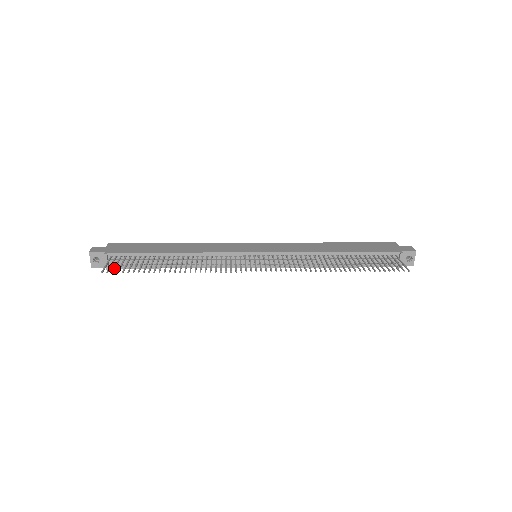
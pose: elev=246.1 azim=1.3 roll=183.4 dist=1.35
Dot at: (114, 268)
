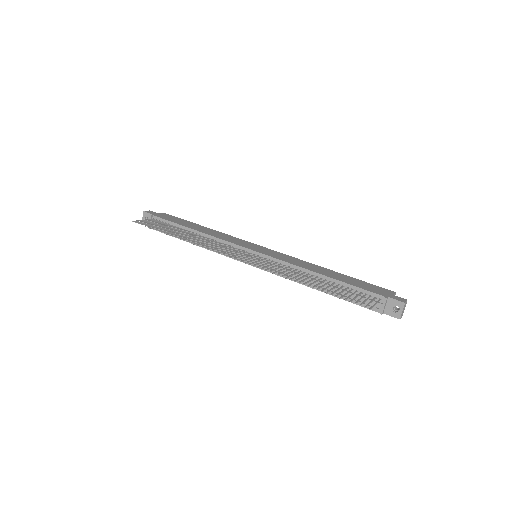
Dot at: (144, 222)
